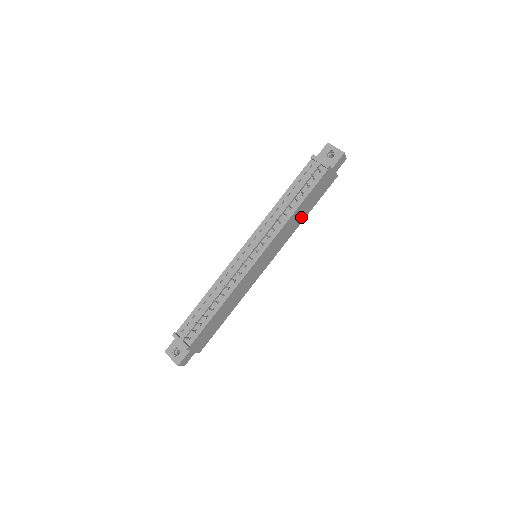
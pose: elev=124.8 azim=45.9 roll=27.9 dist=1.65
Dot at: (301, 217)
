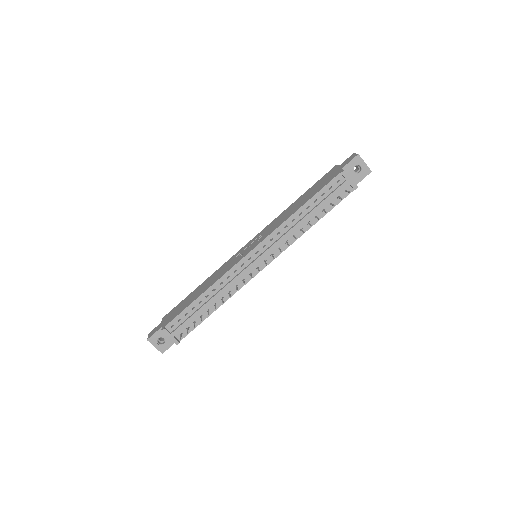
Dot at: occluded
